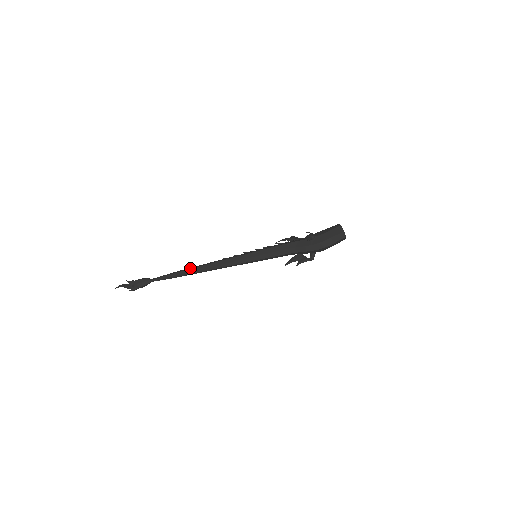
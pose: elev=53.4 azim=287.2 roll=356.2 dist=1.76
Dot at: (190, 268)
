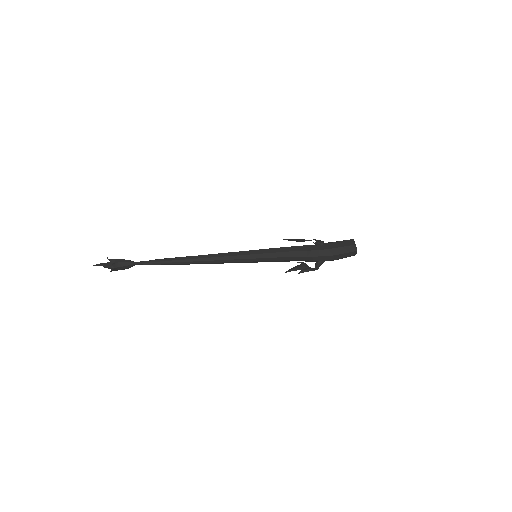
Dot at: occluded
